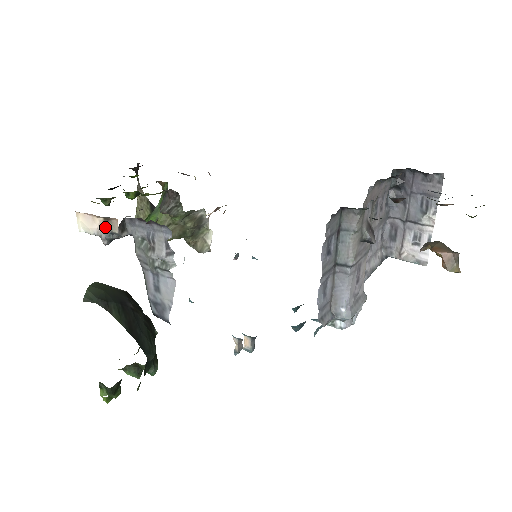
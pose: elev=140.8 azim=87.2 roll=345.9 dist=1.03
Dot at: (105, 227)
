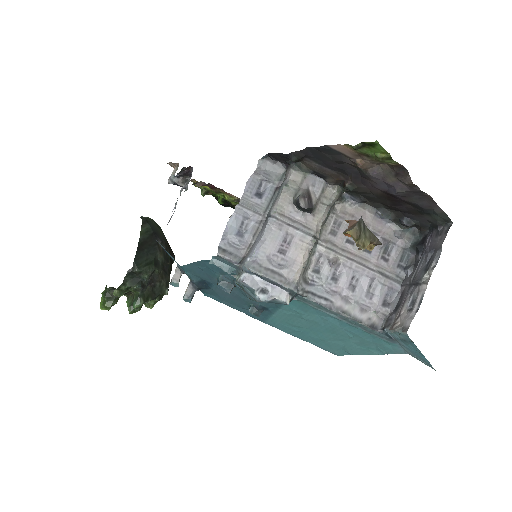
Dot at: (174, 171)
